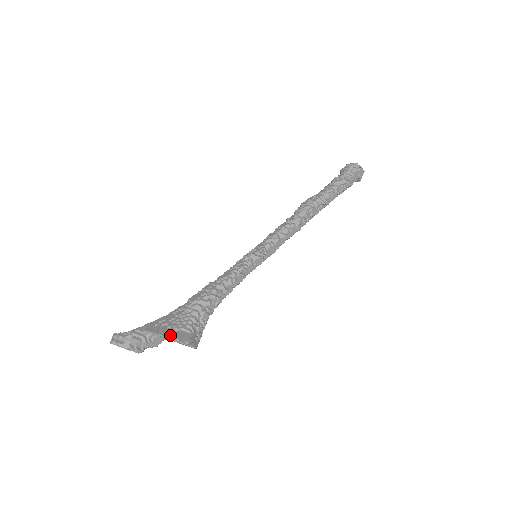
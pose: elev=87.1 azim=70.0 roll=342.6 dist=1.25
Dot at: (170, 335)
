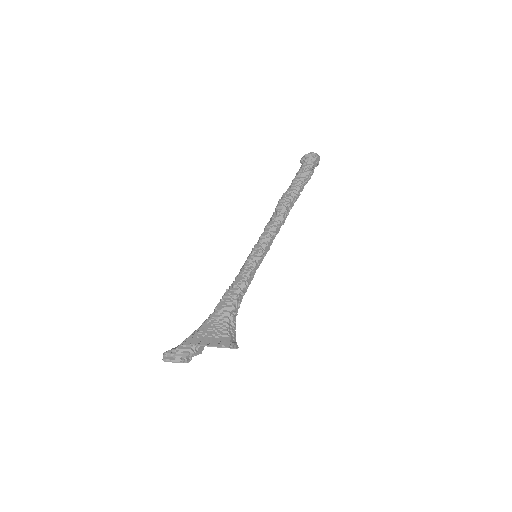
Dot at: (215, 344)
